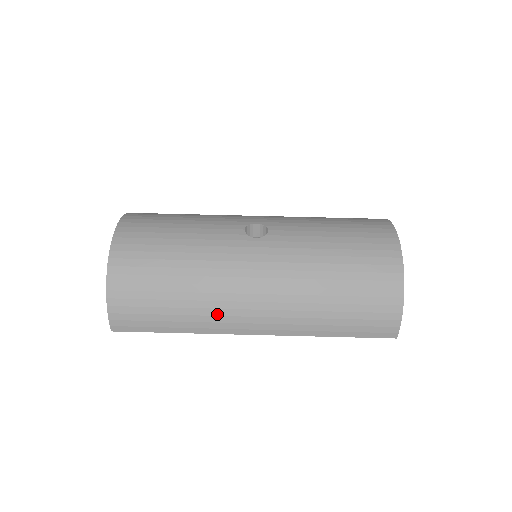
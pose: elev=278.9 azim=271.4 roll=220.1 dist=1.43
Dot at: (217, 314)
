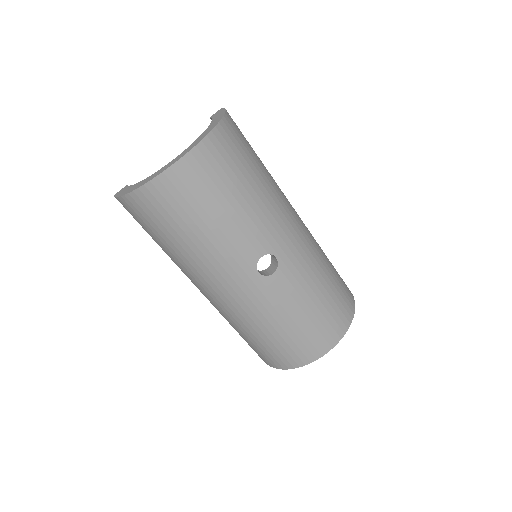
Dot at: (185, 270)
